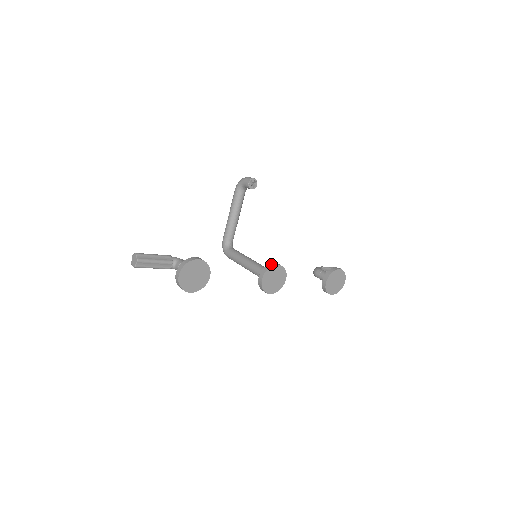
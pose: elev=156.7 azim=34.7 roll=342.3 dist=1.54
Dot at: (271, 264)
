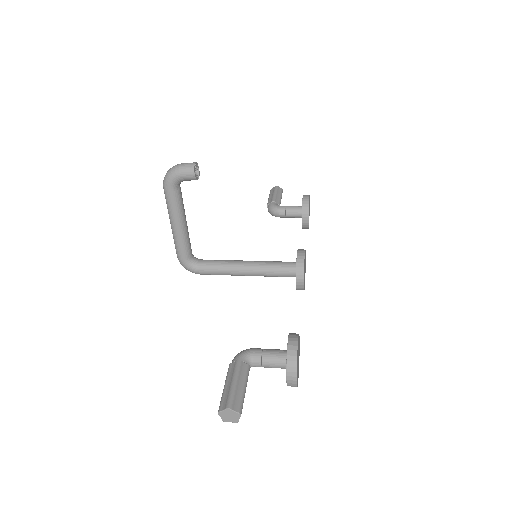
Dot at: (300, 259)
